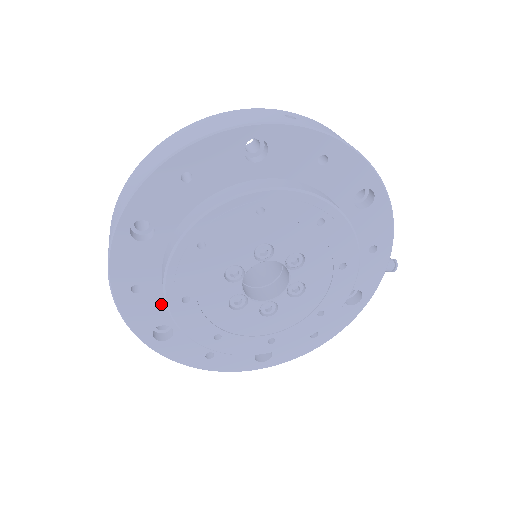
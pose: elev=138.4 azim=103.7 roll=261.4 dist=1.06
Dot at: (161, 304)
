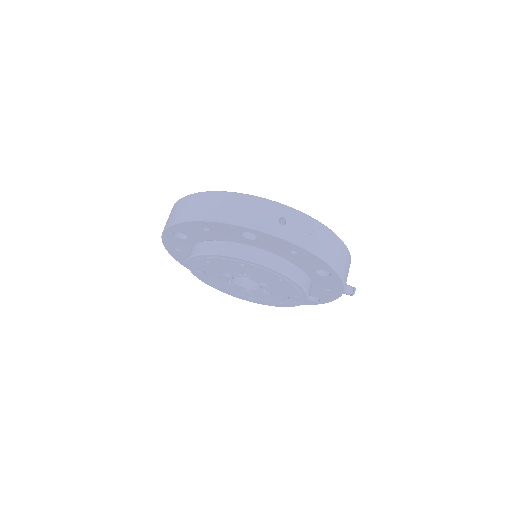
Dot at: occluded
